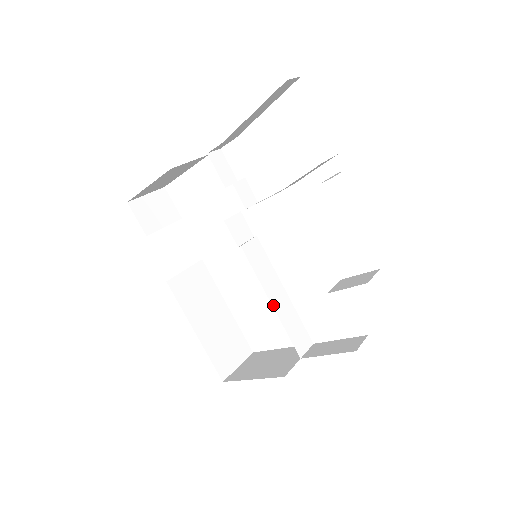
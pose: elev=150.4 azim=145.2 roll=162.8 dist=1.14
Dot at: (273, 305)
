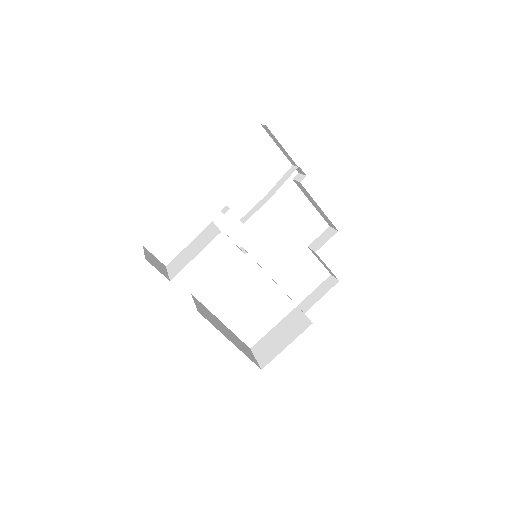
Dot at: occluded
